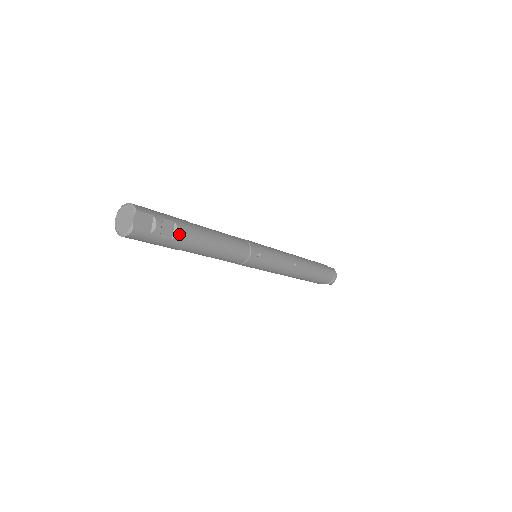
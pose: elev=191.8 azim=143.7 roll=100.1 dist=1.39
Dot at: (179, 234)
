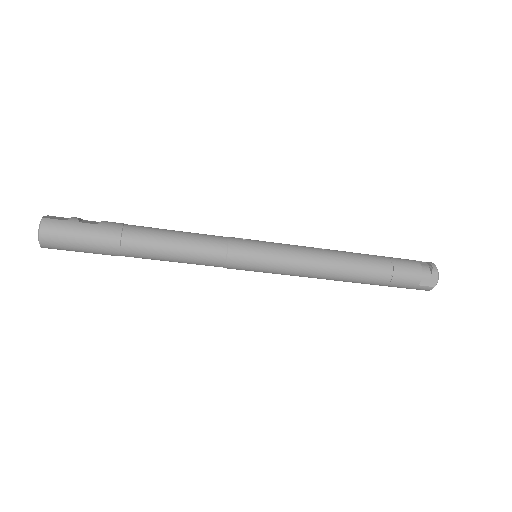
Dot at: (105, 222)
